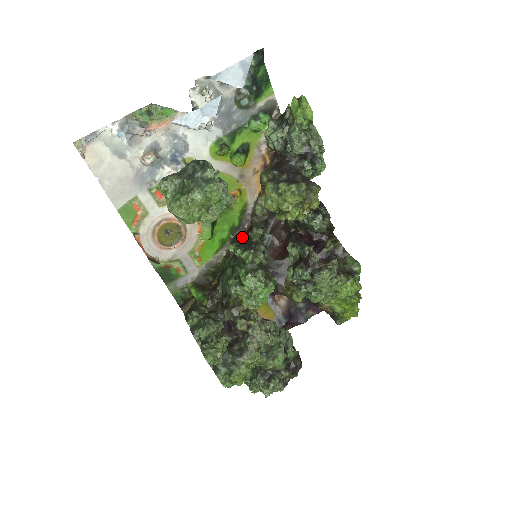
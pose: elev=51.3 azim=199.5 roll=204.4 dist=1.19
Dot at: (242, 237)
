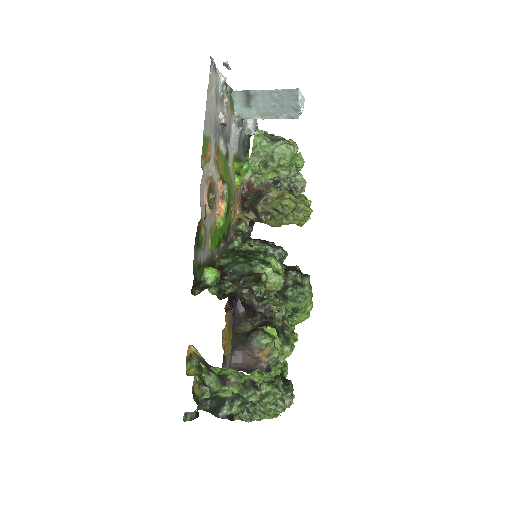
Dot at: occluded
